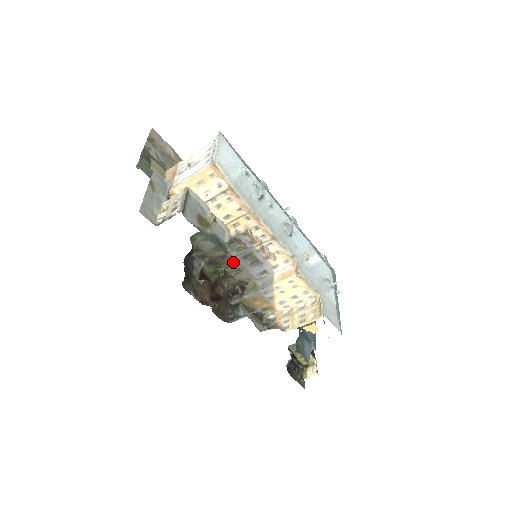
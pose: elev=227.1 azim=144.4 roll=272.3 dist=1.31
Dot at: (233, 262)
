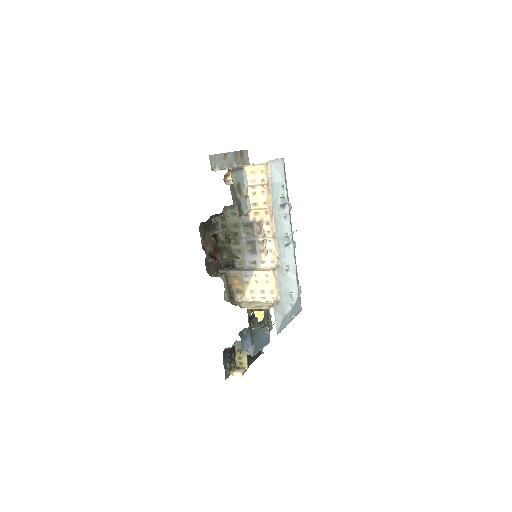
Dot at: (239, 242)
